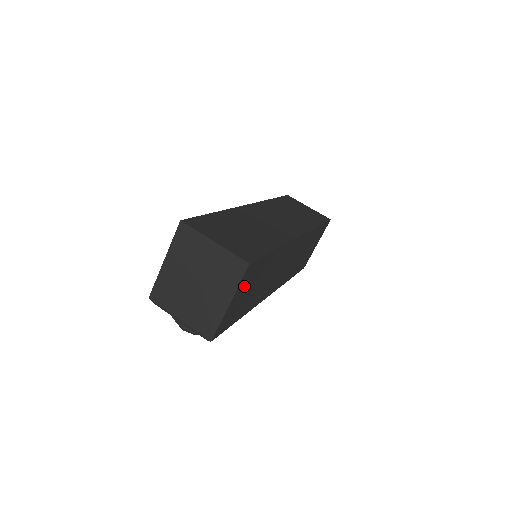
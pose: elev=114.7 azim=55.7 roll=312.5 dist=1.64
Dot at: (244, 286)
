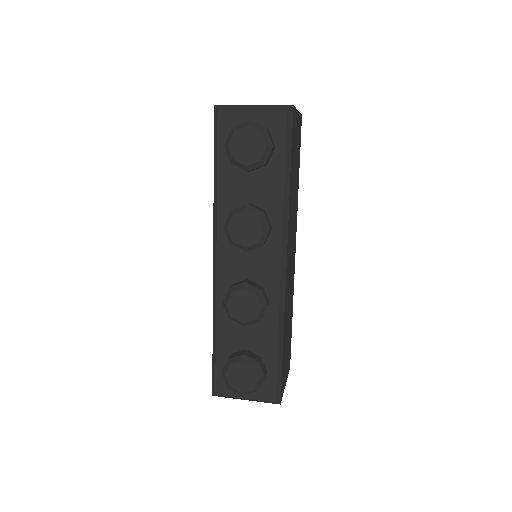
Dot at: (298, 131)
